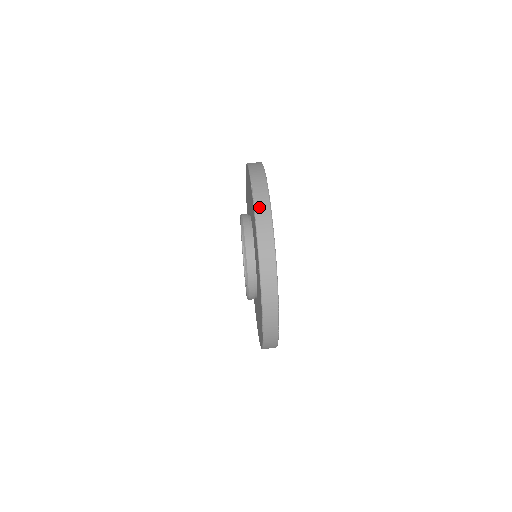
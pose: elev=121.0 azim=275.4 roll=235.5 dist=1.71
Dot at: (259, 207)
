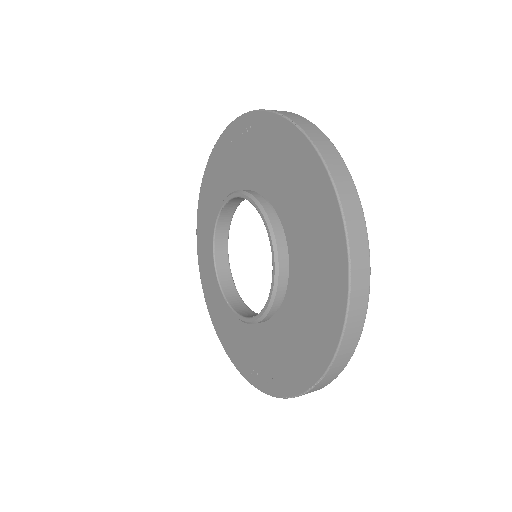
Dot at: occluded
